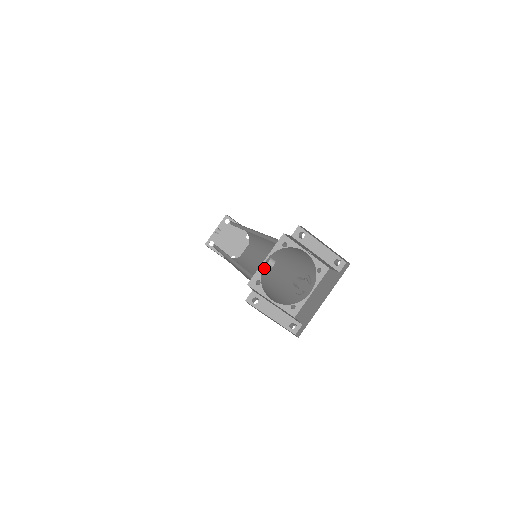
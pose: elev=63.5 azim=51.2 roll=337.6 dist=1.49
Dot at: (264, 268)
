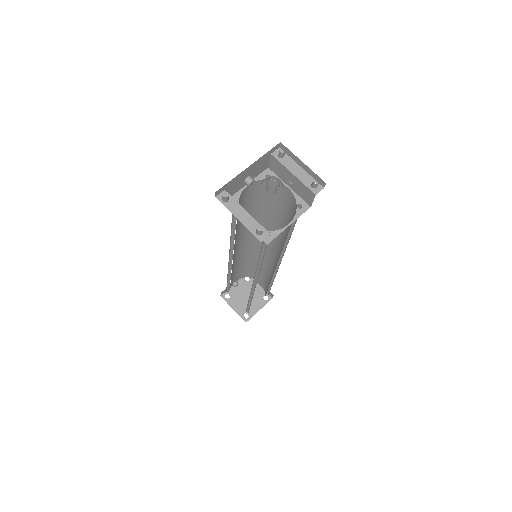
Dot at: occluded
